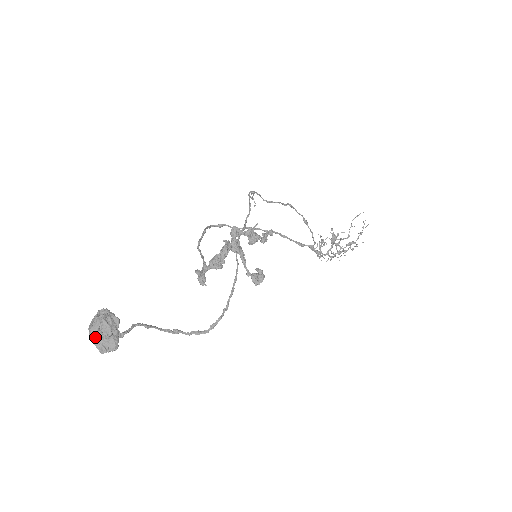
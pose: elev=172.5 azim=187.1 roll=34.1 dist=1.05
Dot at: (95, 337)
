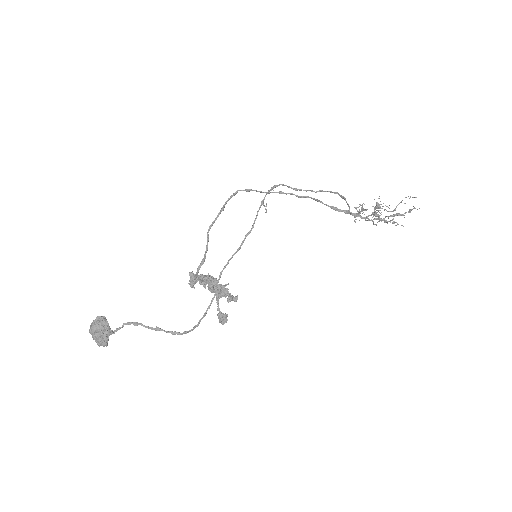
Dot at: (92, 337)
